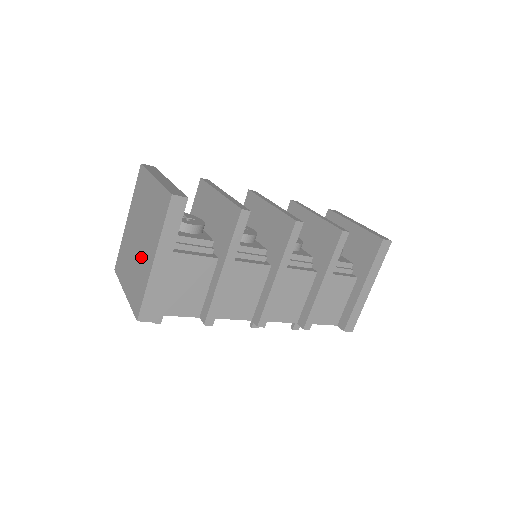
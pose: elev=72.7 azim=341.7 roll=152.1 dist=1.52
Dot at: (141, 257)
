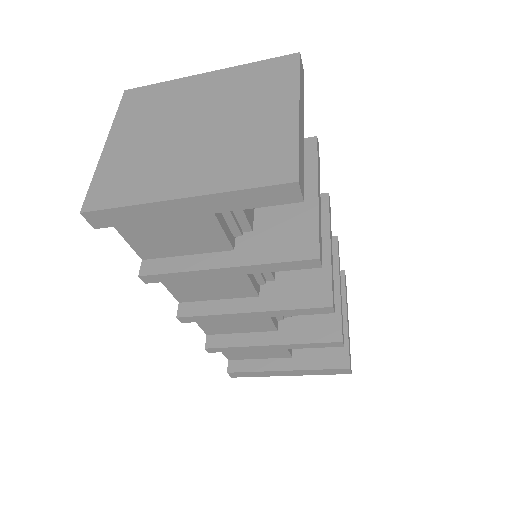
Dot at: (172, 156)
